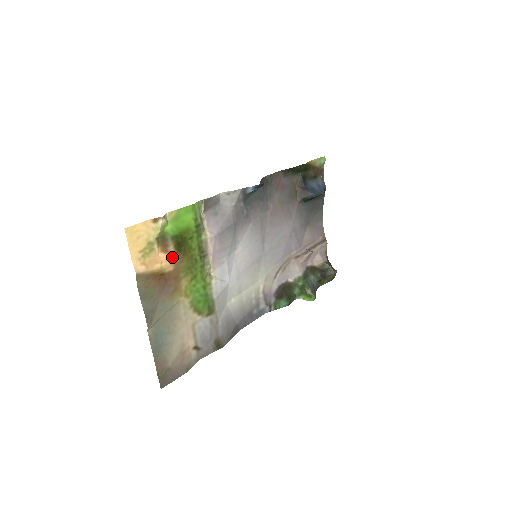
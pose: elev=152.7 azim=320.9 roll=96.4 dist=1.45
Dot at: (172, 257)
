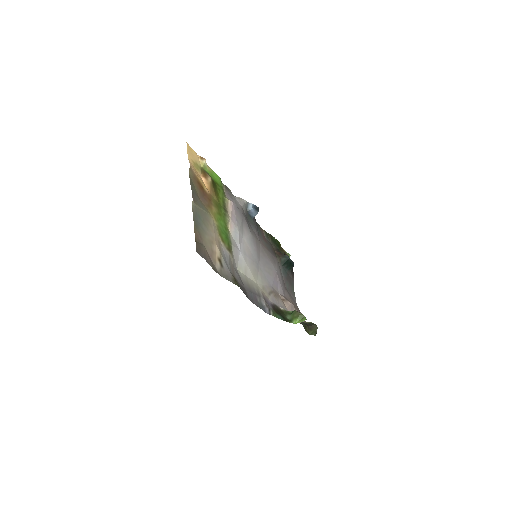
Dot at: (209, 185)
